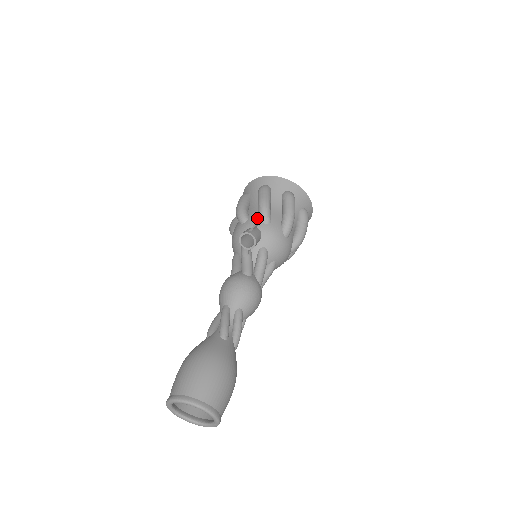
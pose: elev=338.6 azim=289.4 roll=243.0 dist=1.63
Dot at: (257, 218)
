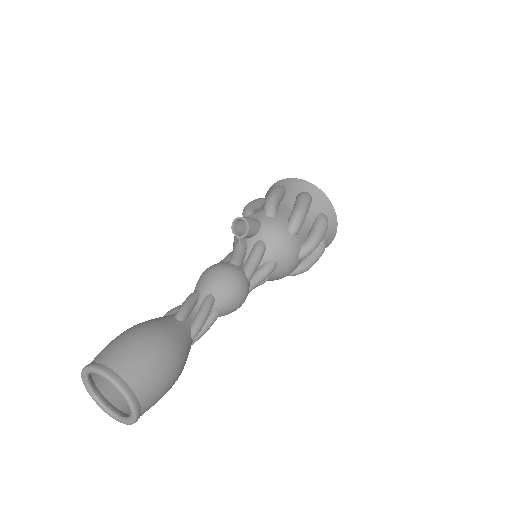
Dot at: occluded
